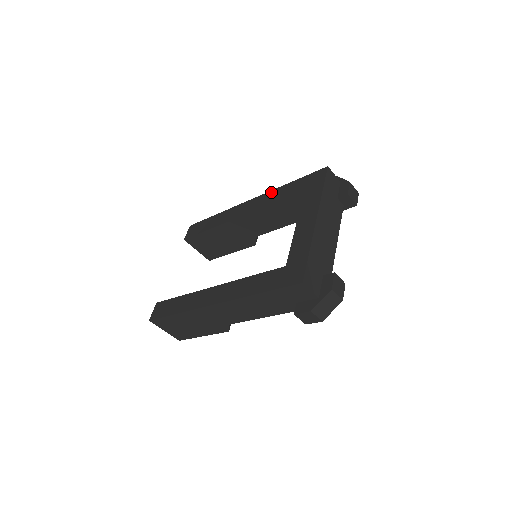
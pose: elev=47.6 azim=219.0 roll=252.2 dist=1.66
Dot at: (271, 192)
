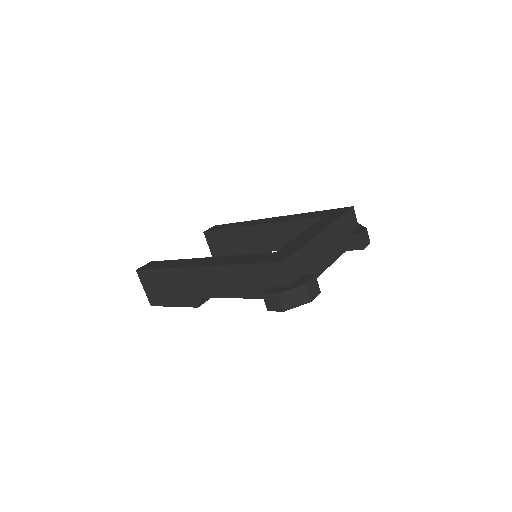
Dot at: (296, 214)
